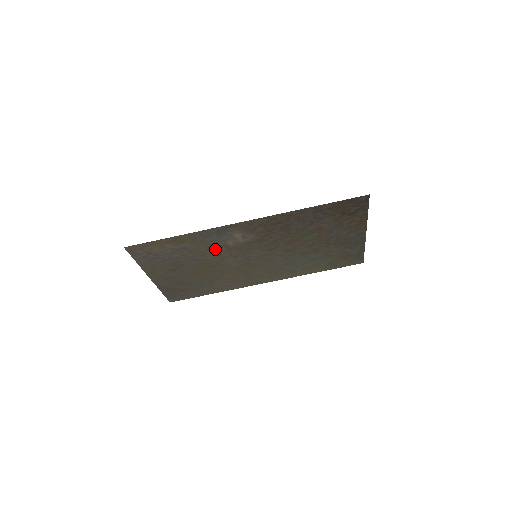
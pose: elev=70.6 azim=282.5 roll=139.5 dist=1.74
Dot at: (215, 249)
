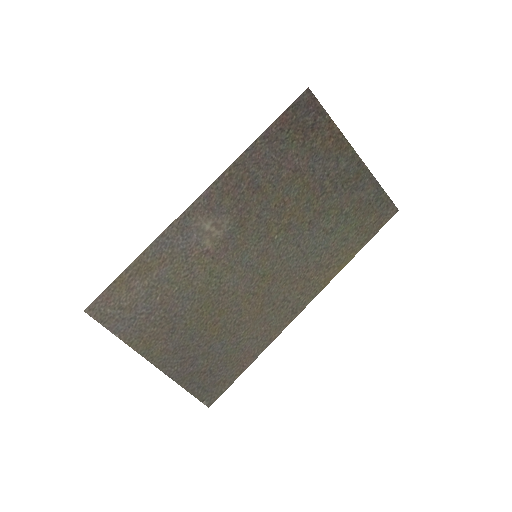
Dot at: (197, 265)
